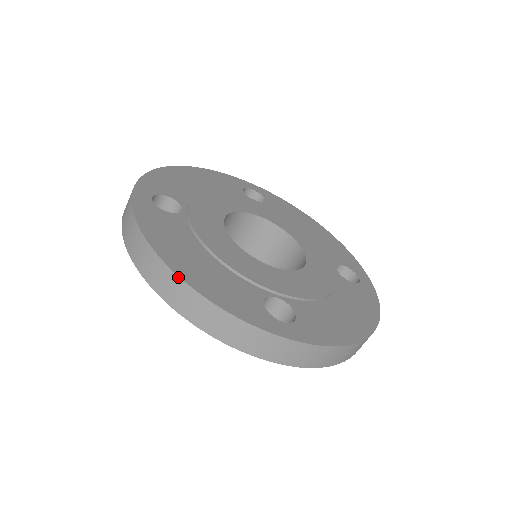
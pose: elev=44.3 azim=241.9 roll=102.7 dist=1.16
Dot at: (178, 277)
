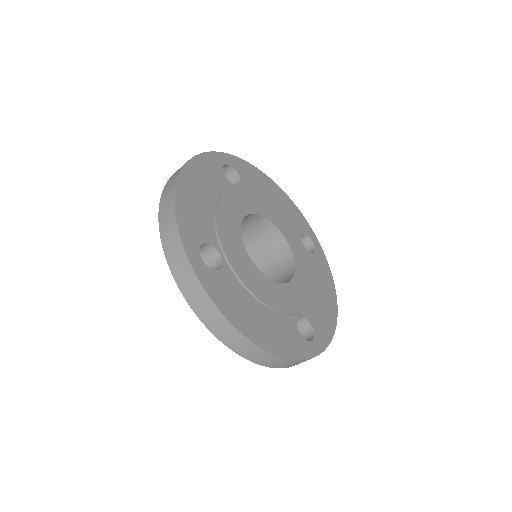
Dot at: (176, 182)
